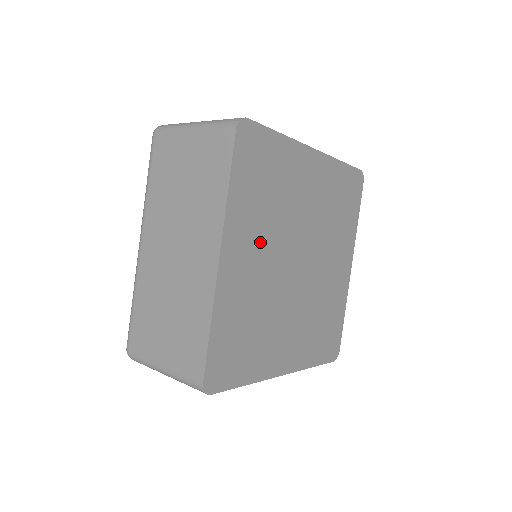
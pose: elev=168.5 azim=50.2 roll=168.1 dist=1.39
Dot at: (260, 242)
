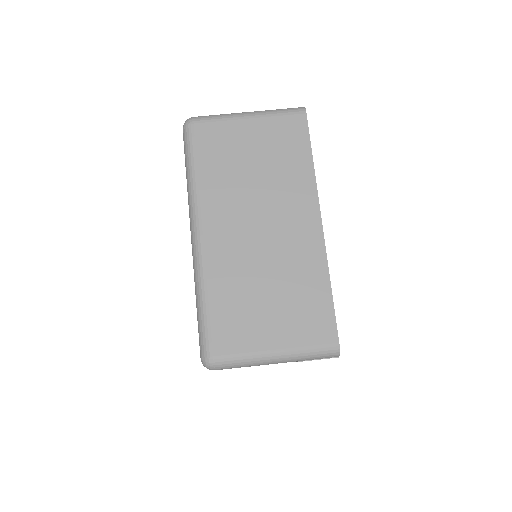
Dot at: occluded
